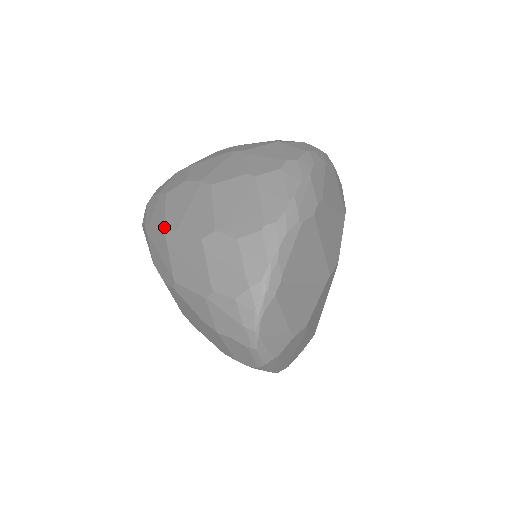
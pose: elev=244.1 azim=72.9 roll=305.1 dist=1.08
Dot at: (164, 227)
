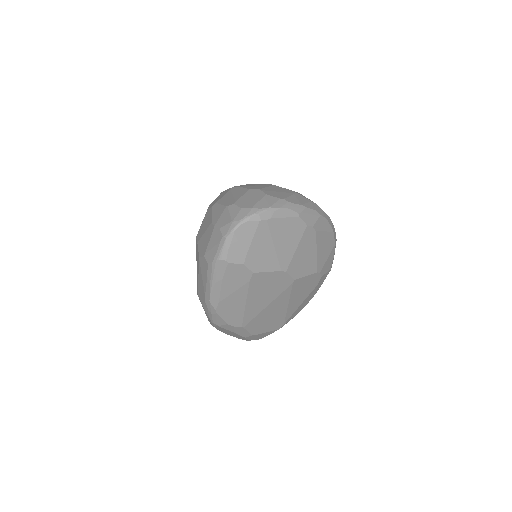
Dot at: (235, 186)
